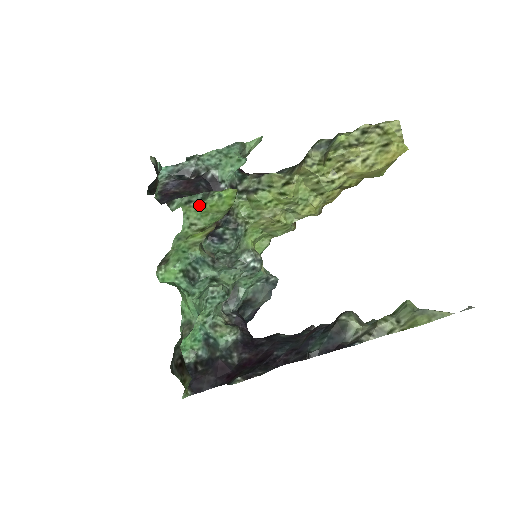
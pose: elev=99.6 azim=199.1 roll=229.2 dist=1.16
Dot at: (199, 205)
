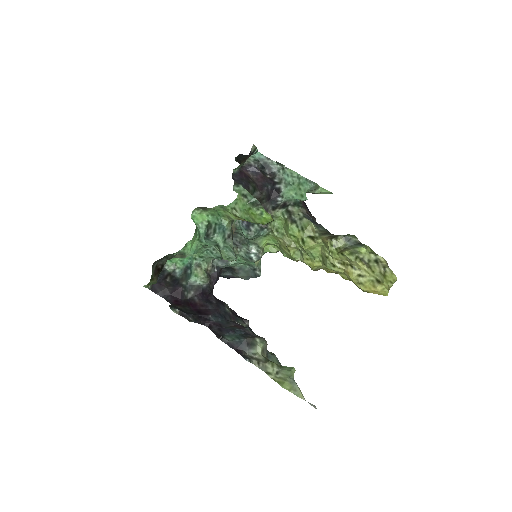
Dot at: (247, 205)
